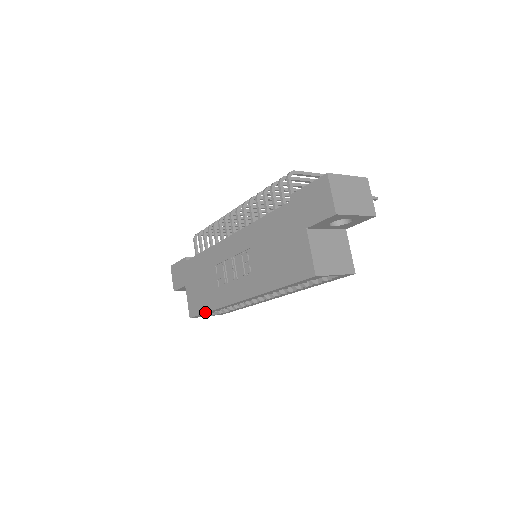
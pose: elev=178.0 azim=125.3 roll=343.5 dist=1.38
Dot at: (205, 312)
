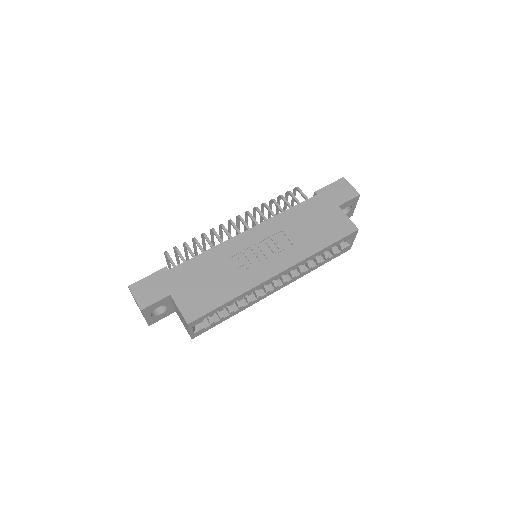
Dot at: (221, 304)
